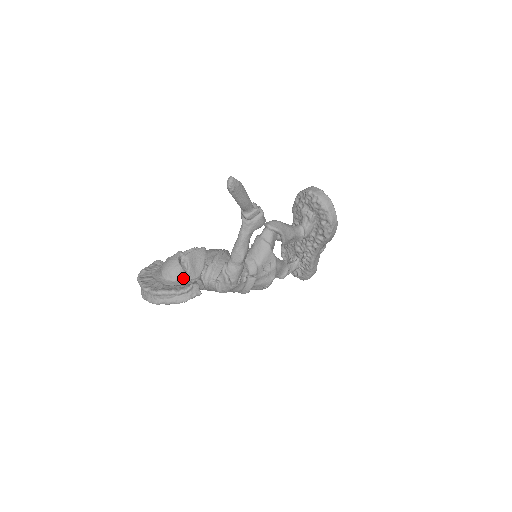
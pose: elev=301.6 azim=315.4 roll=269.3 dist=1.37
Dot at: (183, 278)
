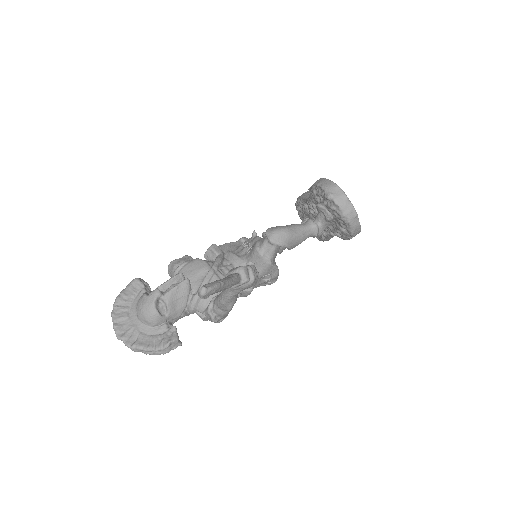
Dot at: (162, 323)
